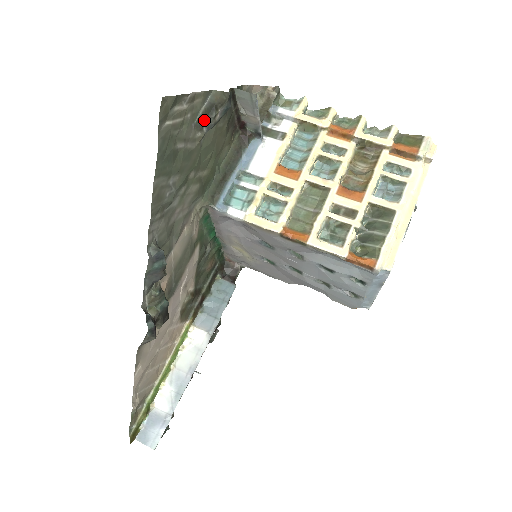
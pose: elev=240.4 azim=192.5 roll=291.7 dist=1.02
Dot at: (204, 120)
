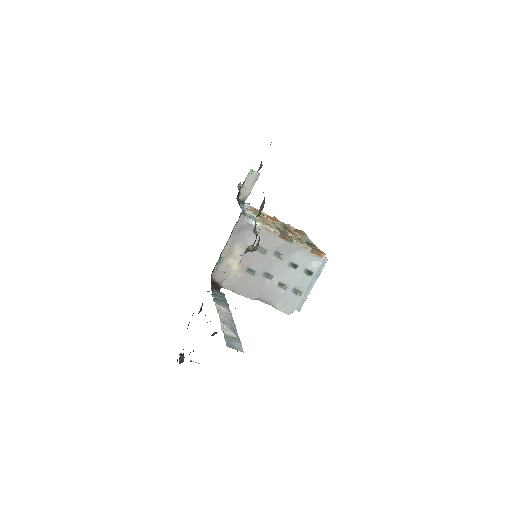
Dot at: (261, 163)
